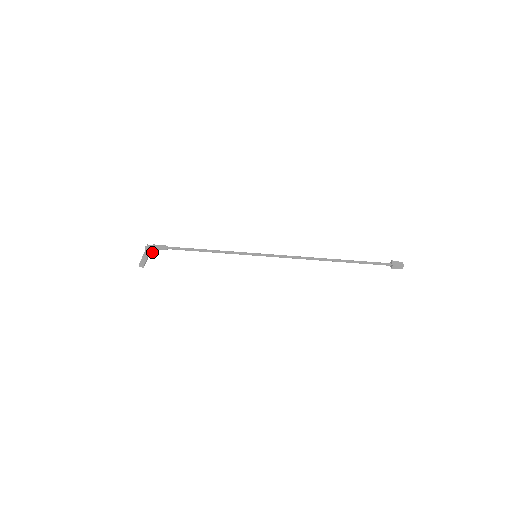
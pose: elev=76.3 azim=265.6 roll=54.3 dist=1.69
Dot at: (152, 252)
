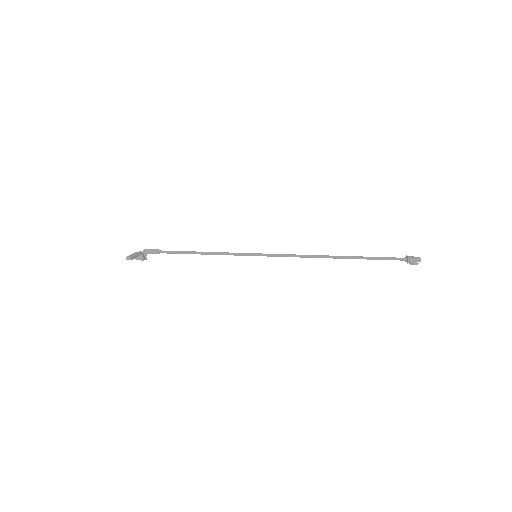
Dot at: (142, 258)
